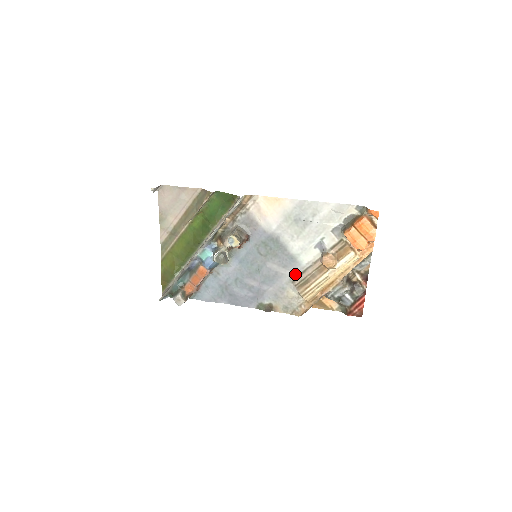
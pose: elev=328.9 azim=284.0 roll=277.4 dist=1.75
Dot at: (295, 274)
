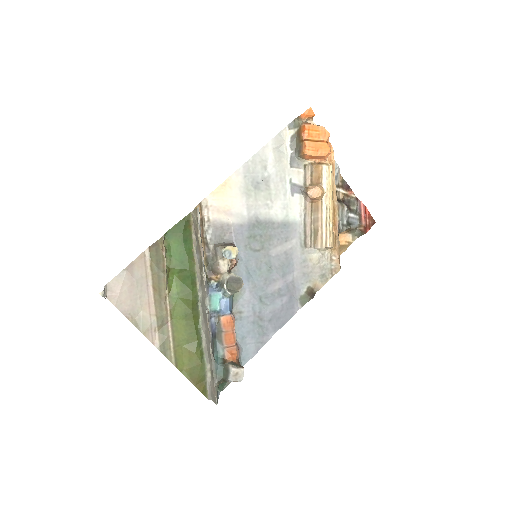
Dot at: (300, 237)
